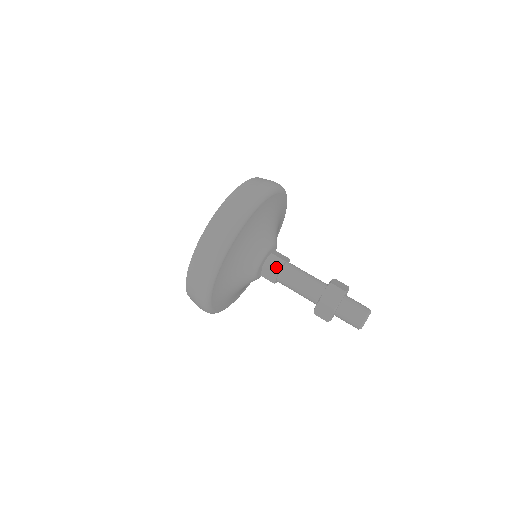
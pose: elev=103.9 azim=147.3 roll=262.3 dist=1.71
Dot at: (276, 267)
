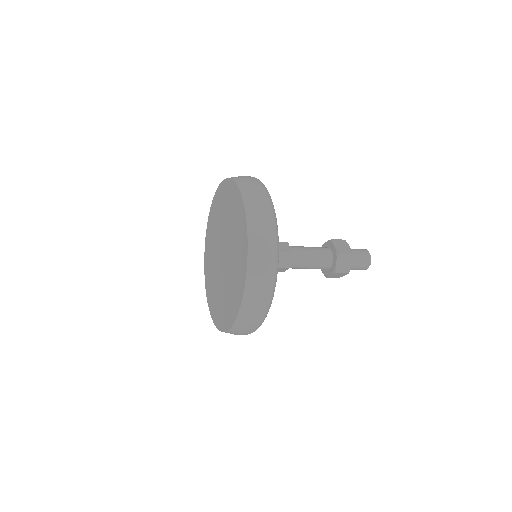
Dot at: (286, 249)
